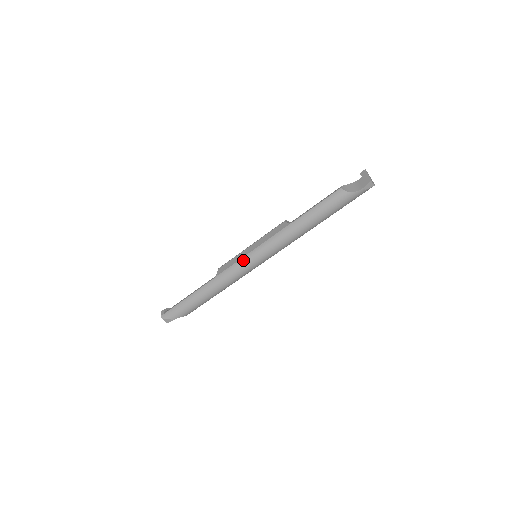
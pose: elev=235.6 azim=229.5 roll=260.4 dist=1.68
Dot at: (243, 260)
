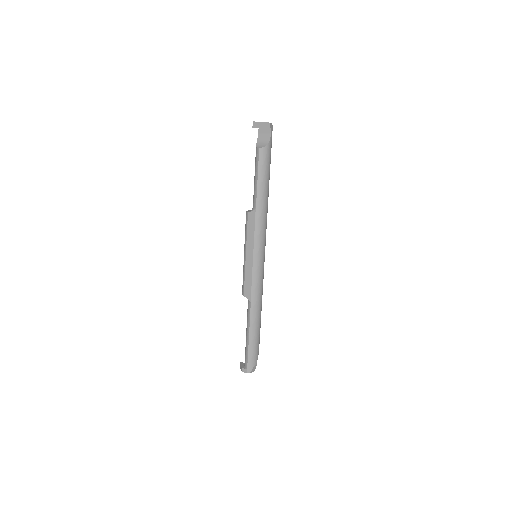
Dot at: (255, 268)
